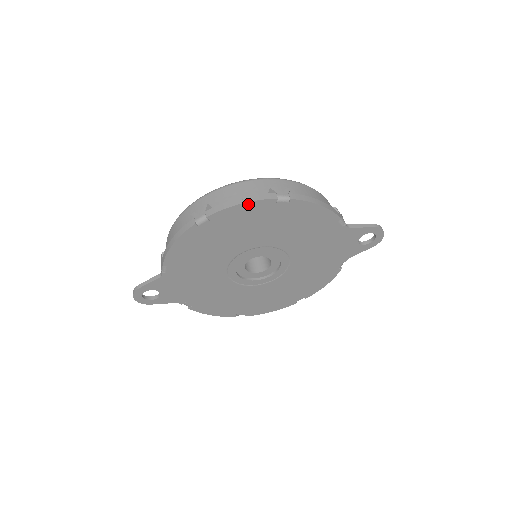
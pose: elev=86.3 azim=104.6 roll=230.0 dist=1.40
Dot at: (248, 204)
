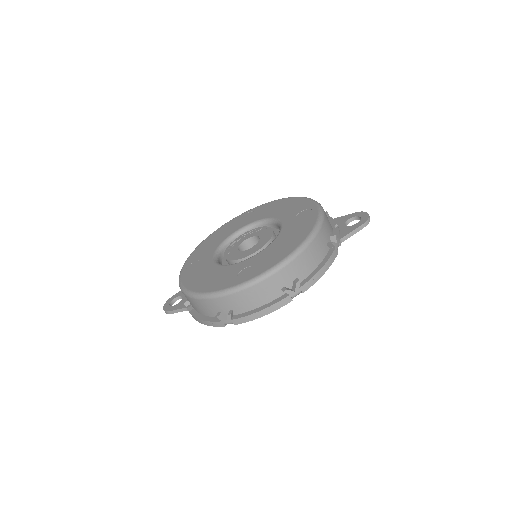
Dot at: (269, 312)
